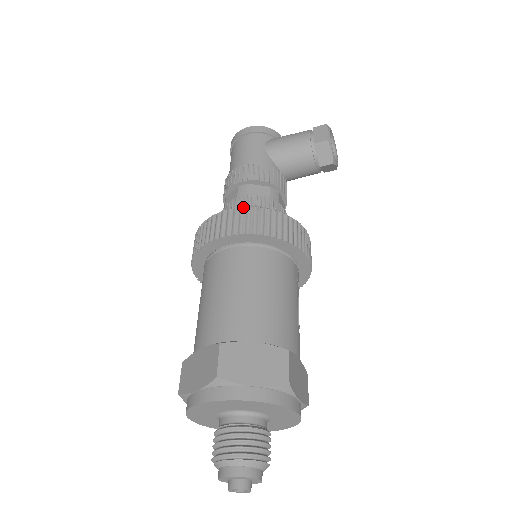
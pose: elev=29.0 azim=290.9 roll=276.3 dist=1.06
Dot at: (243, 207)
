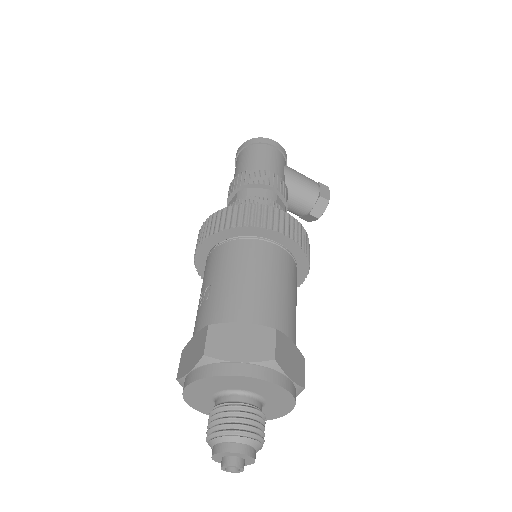
Dot at: occluded
